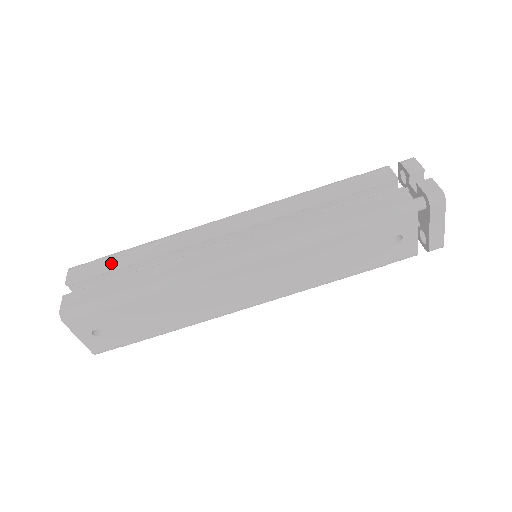
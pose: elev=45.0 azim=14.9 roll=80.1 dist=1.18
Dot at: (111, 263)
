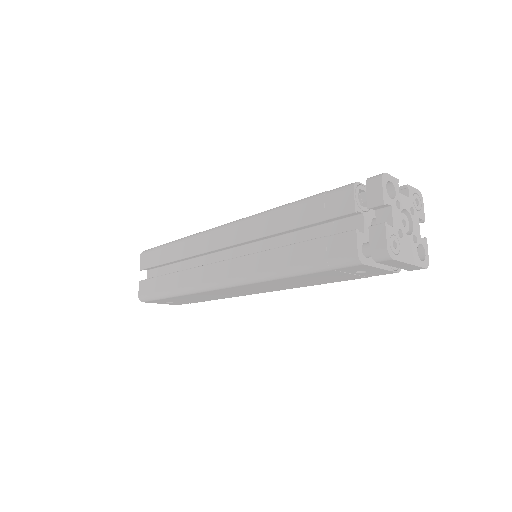
Dot at: (159, 258)
